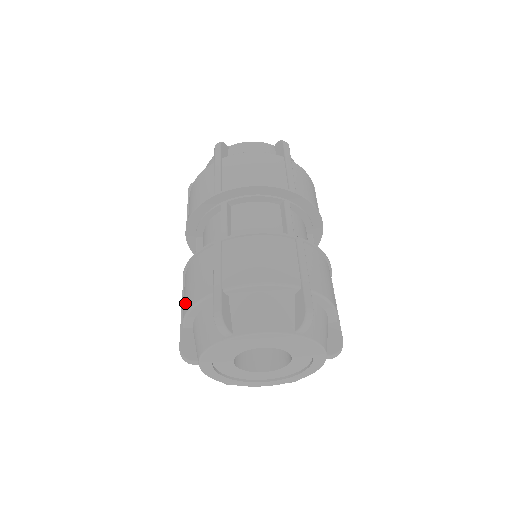
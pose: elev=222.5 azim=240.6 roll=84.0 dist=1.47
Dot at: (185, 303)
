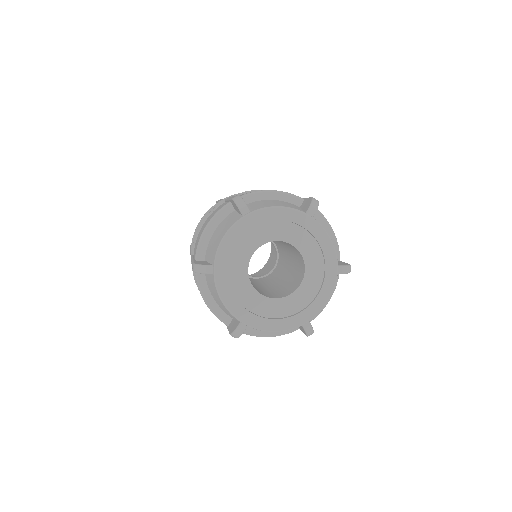
Dot at: (199, 237)
